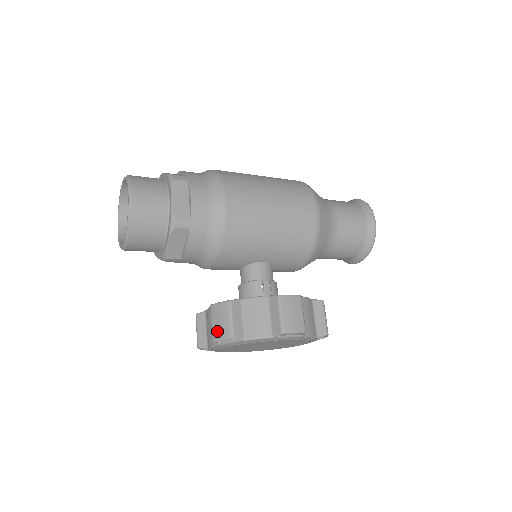
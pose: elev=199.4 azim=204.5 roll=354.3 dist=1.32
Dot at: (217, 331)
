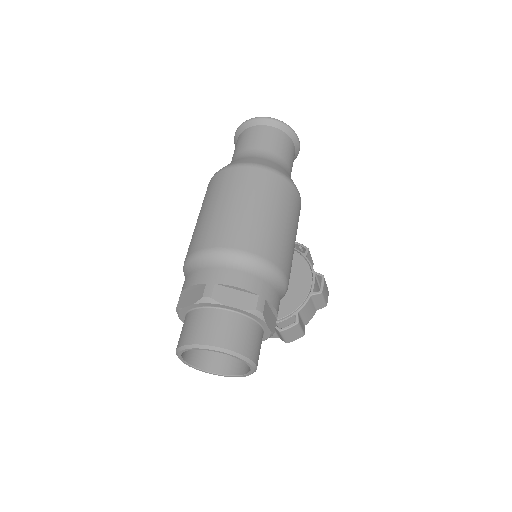
Dot at: (291, 339)
